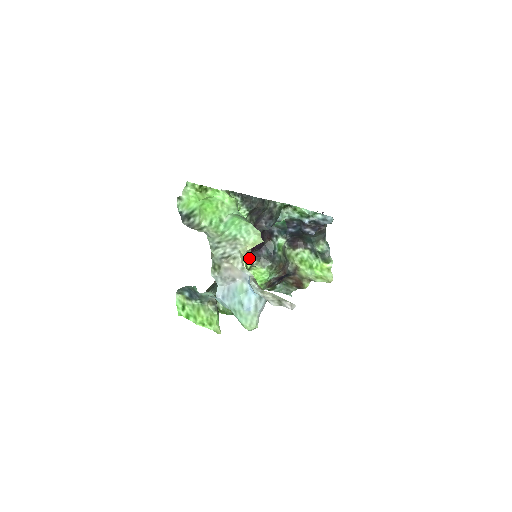
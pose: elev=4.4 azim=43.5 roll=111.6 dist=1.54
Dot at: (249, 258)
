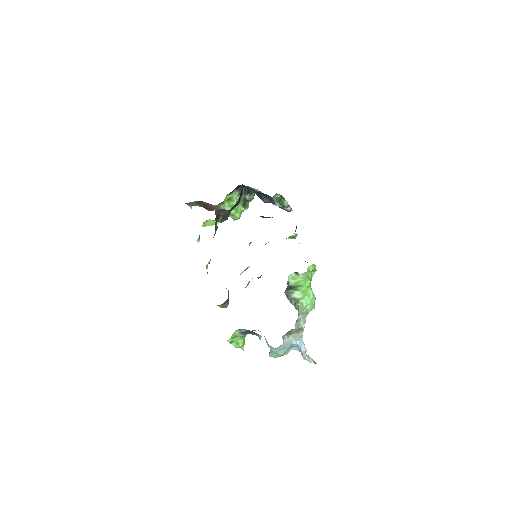
Dot at: occluded
